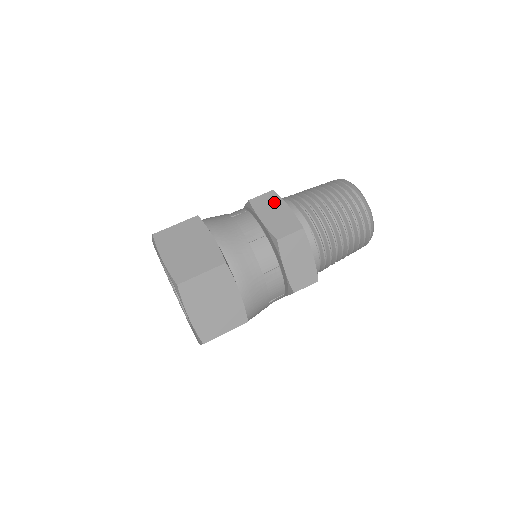
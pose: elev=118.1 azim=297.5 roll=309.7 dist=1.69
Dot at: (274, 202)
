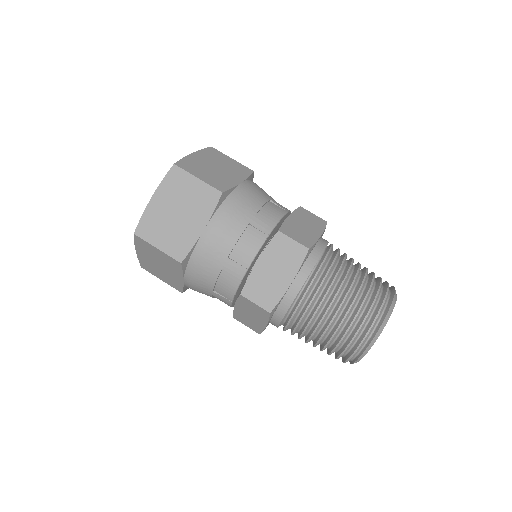
Dot at: (290, 261)
